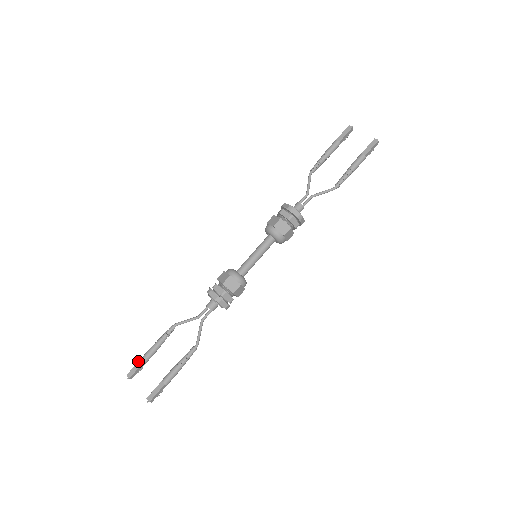
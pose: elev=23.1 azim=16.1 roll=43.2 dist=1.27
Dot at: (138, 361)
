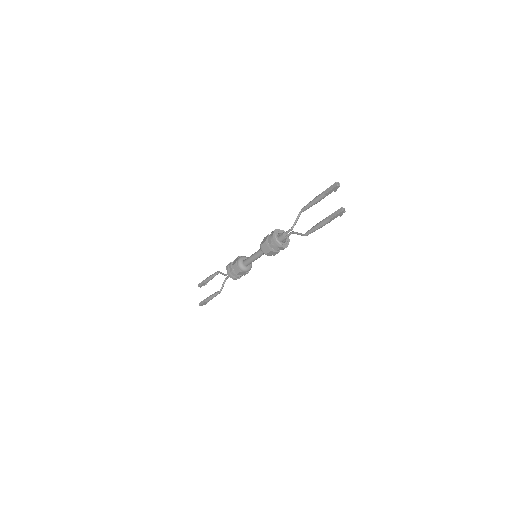
Dot at: (202, 281)
